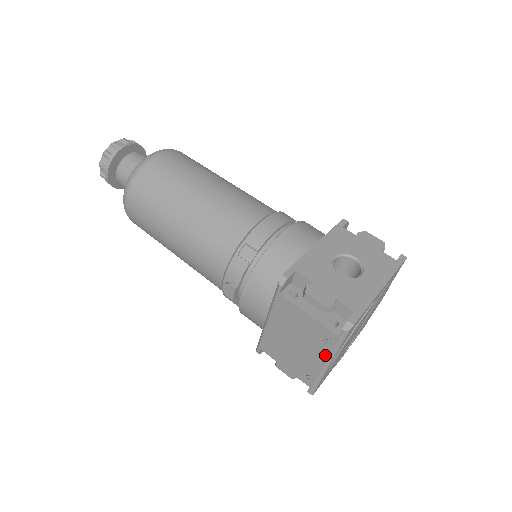
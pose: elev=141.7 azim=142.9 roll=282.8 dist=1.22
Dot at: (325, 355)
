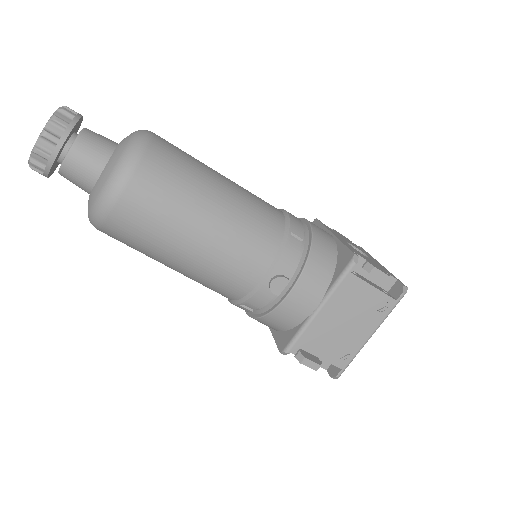
Dot at: (375, 325)
